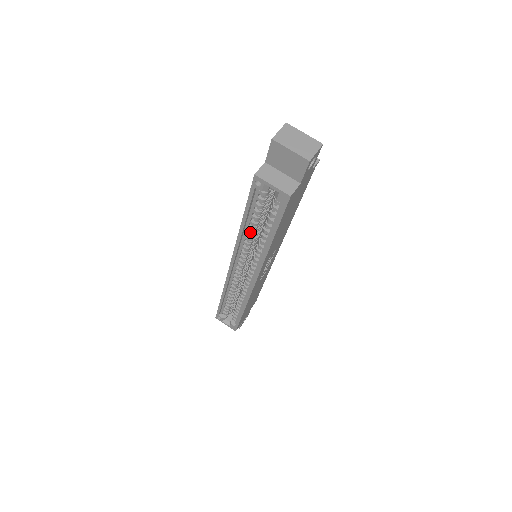
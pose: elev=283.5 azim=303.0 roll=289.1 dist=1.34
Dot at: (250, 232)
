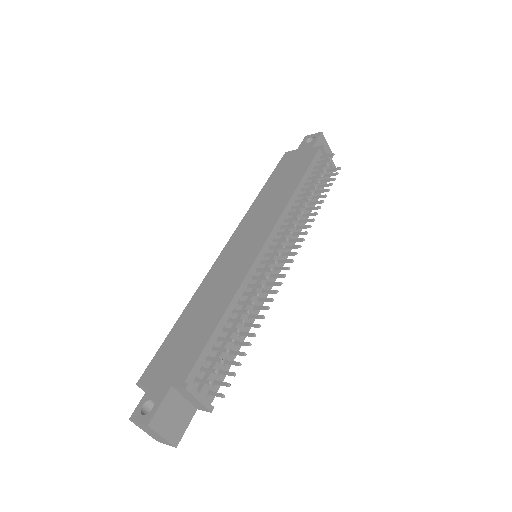
Dot at: occluded
